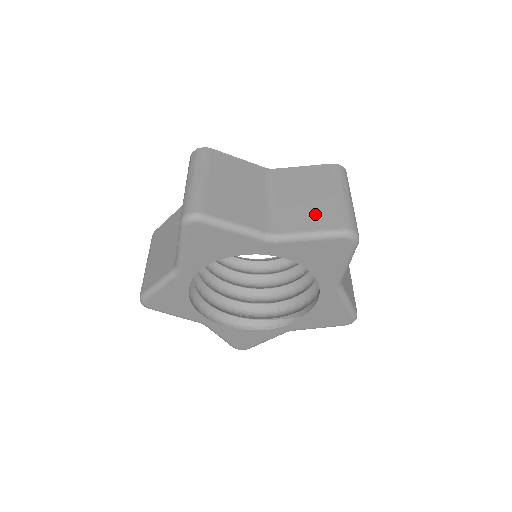
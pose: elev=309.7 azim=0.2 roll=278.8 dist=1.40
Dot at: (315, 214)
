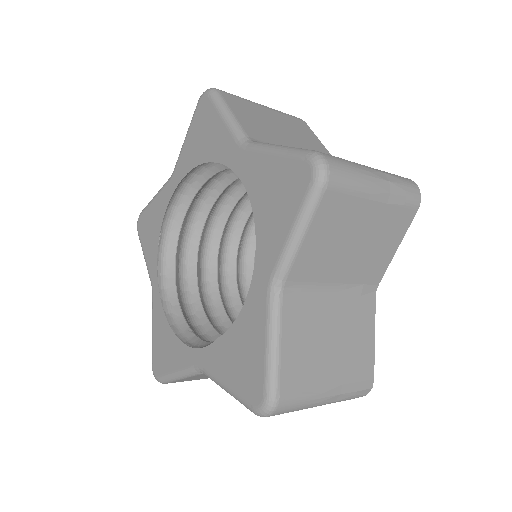
Dot at: occluded
